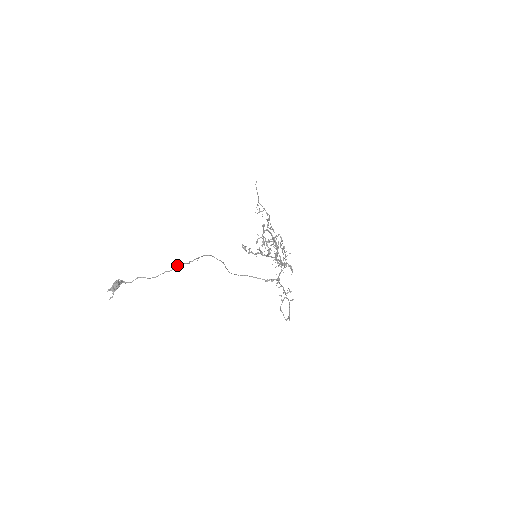
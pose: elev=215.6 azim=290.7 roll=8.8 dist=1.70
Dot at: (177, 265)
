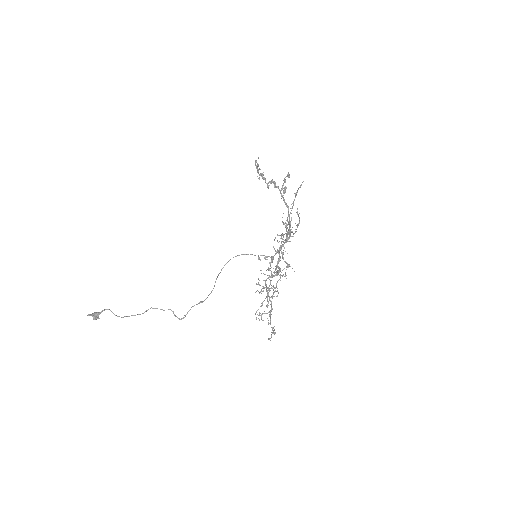
Dot at: occluded
